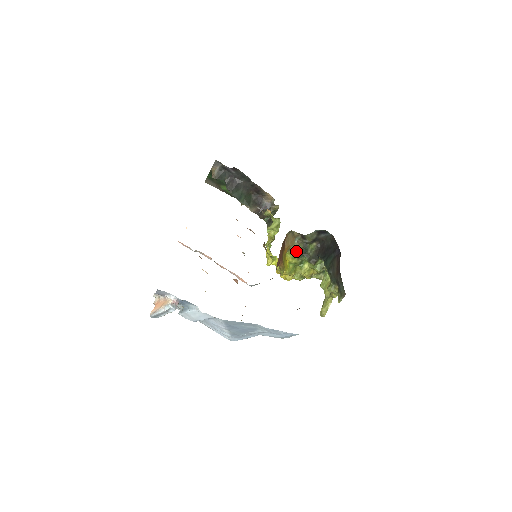
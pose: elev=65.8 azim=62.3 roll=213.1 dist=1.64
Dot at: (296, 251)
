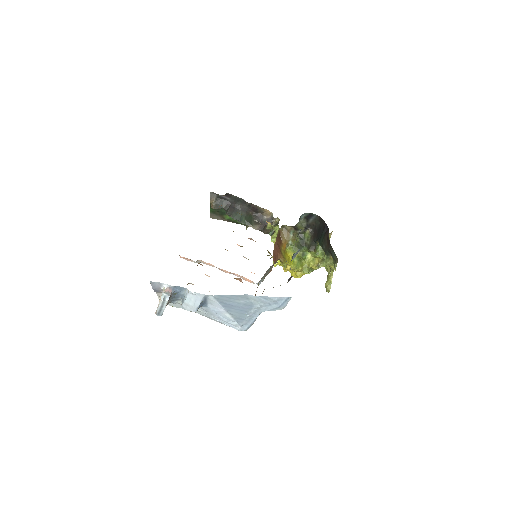
Dot at: occluded
